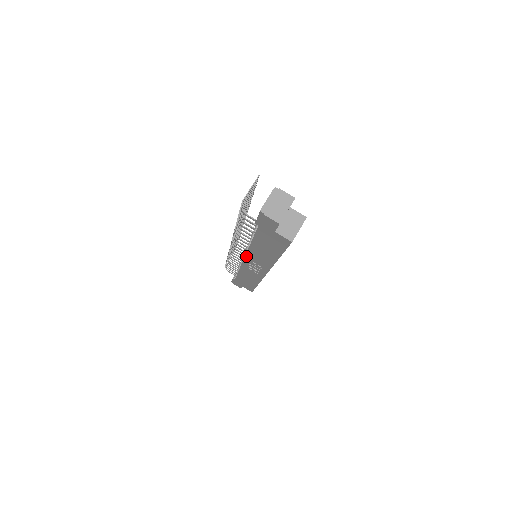
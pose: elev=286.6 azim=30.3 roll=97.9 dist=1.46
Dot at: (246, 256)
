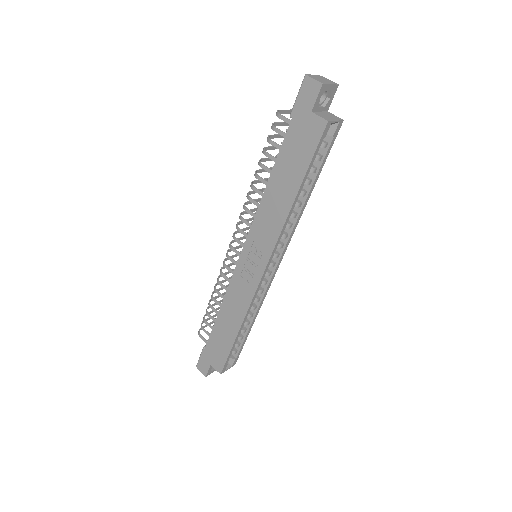
Dot at: (249, 233)
